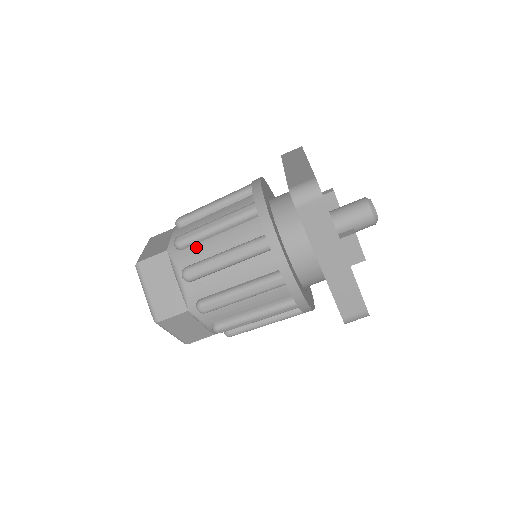
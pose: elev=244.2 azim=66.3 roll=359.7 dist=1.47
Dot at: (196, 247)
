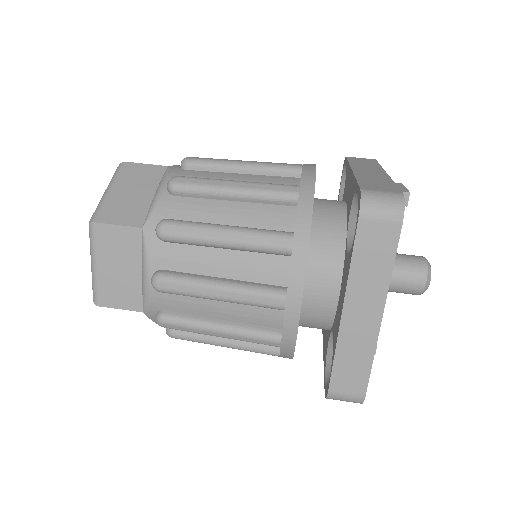
Dot at: occluded
